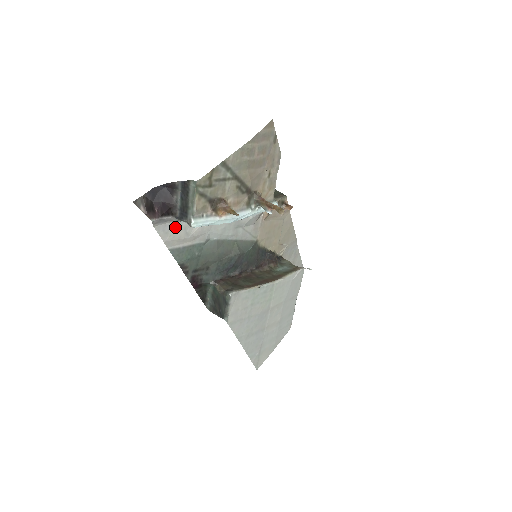
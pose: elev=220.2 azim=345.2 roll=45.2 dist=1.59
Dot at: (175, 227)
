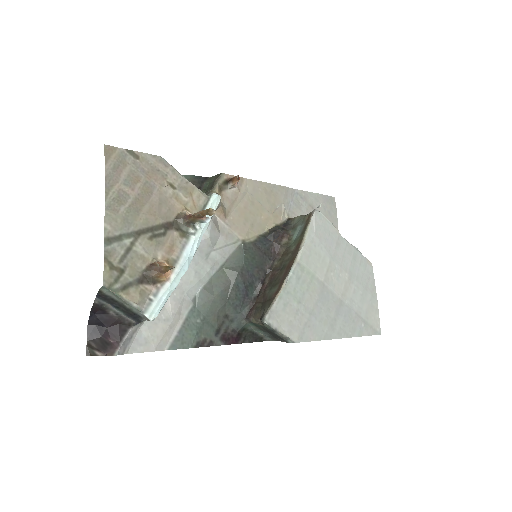
Dot at: (147, 330)
